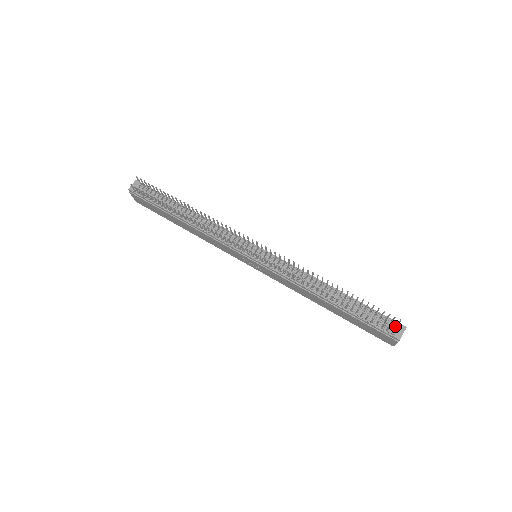
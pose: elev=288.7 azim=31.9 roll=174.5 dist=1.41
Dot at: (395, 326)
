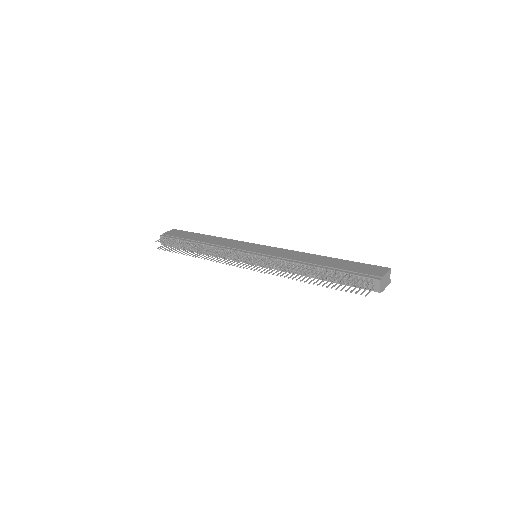
Dot at: (375, 276)
